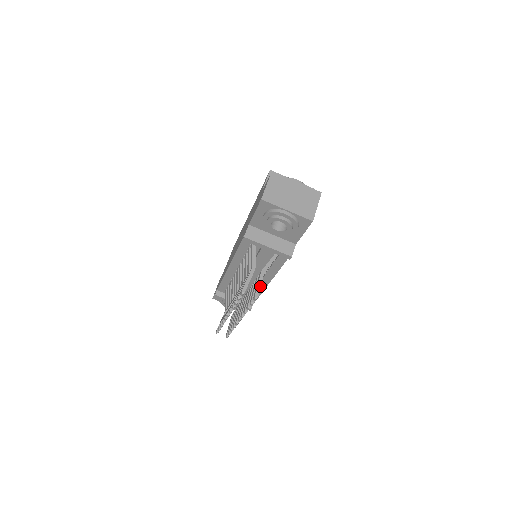
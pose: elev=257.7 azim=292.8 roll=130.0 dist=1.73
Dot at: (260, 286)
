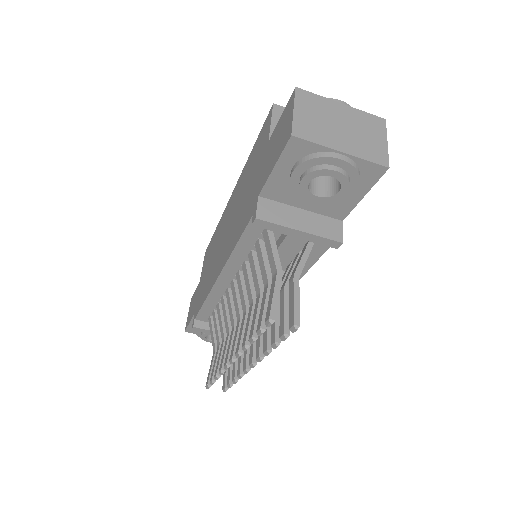
Dot at: (298, 303)
